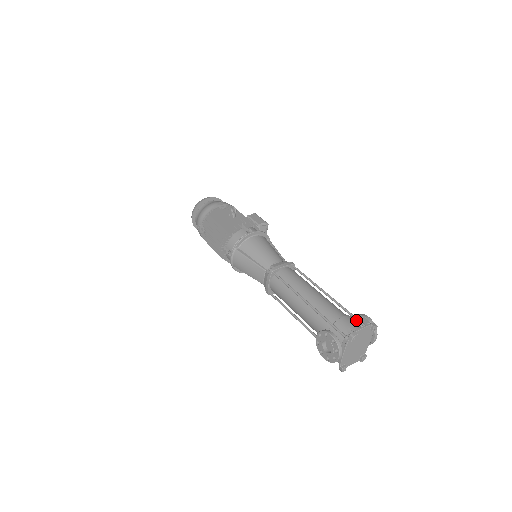
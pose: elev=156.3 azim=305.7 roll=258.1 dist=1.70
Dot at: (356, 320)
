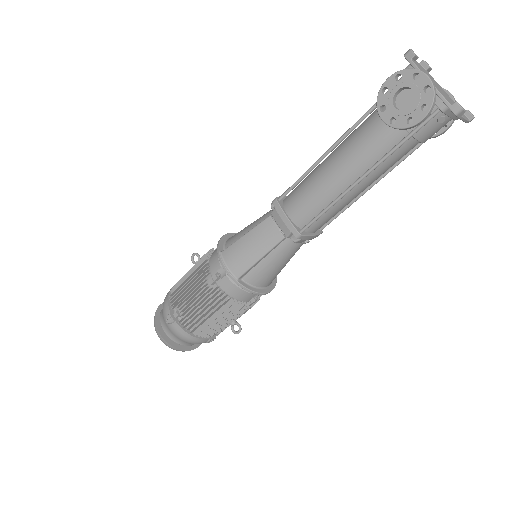
Dot at: occluded
